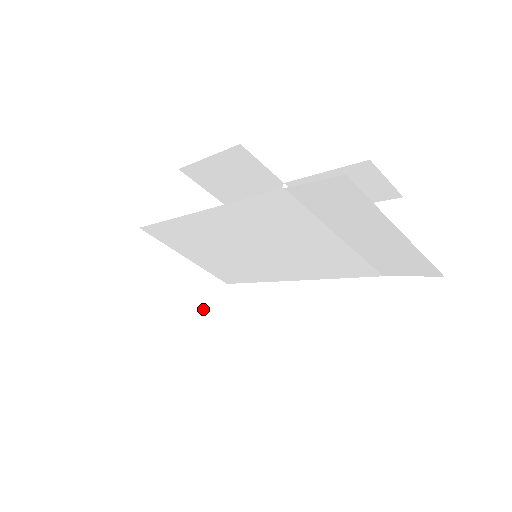
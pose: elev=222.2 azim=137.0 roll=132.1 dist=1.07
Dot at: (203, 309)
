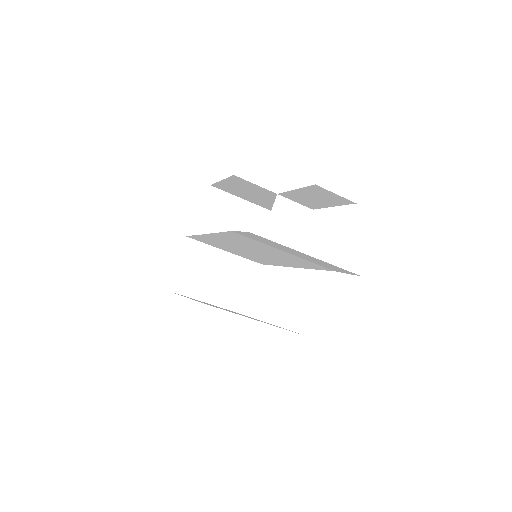
Dot at: (244, 286)
